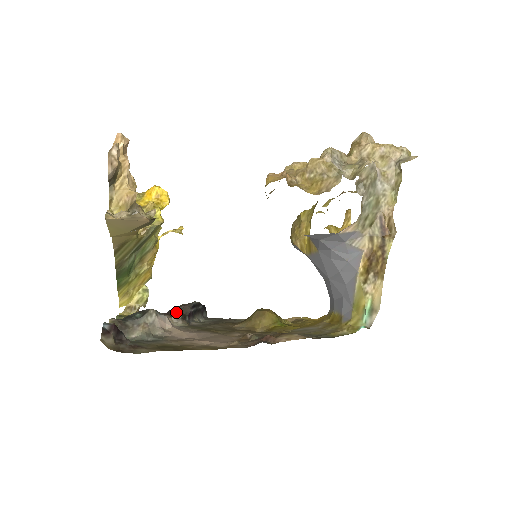
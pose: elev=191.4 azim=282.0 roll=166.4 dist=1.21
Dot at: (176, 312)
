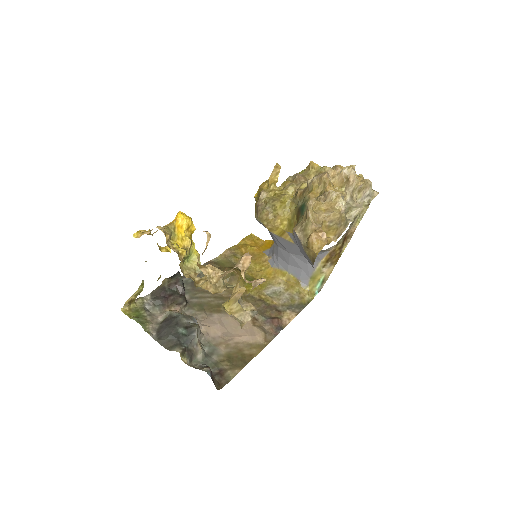
Dot at: (177, 297)
